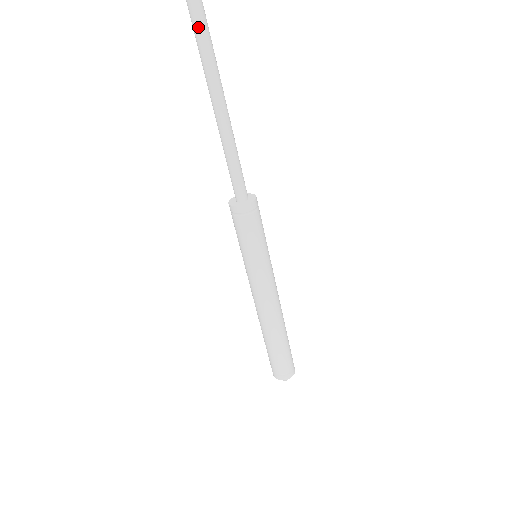
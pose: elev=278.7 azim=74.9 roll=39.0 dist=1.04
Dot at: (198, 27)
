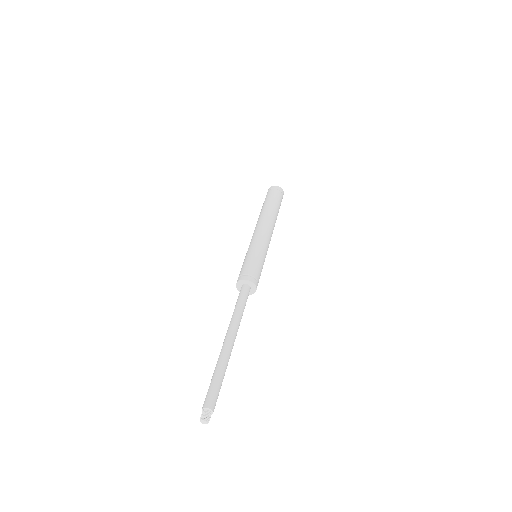
Dot at: occluded
